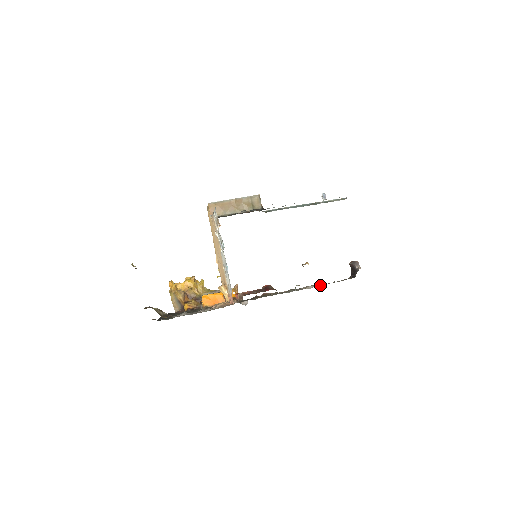
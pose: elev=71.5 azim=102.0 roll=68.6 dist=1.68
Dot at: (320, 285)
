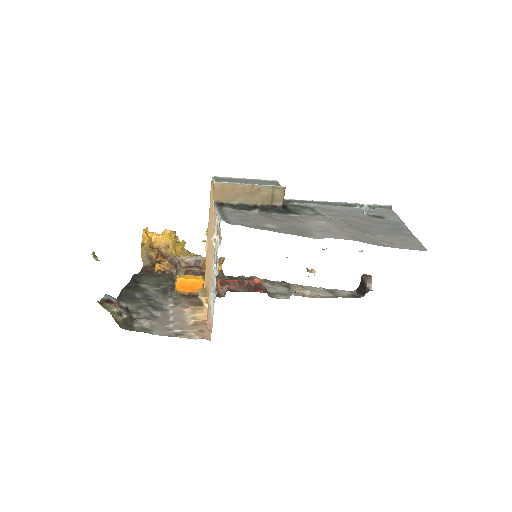
Dot at: (319, 294)
